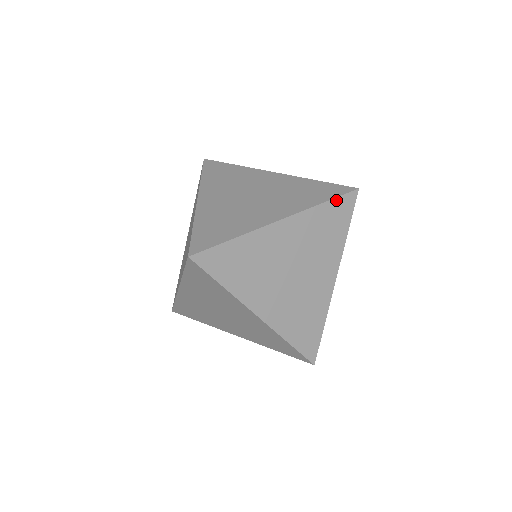
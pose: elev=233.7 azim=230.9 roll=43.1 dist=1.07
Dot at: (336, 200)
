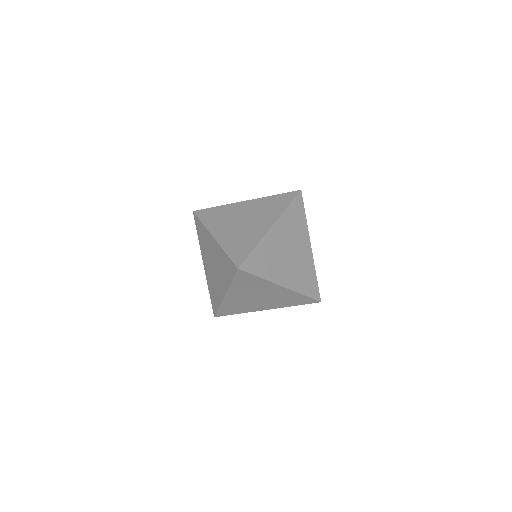
Dot at: (283, 194)
